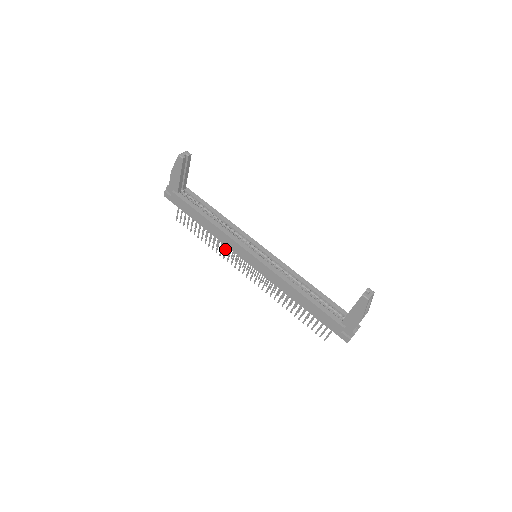
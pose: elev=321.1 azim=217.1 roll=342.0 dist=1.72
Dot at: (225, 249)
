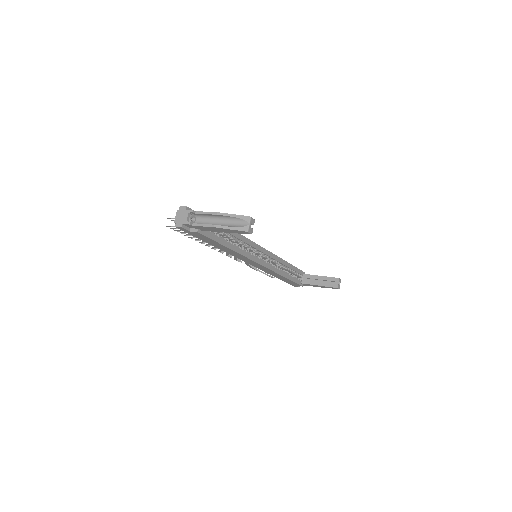
Dot at: occluded
